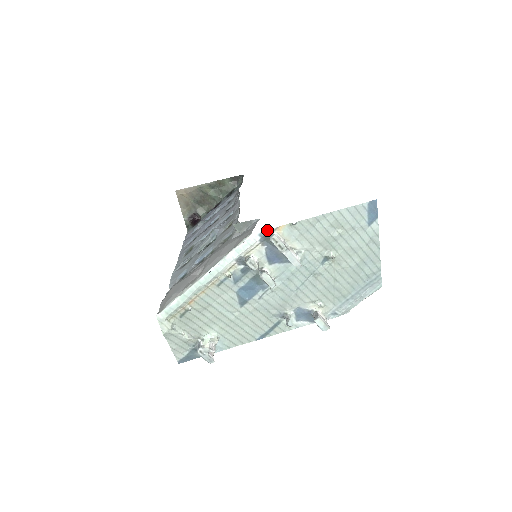
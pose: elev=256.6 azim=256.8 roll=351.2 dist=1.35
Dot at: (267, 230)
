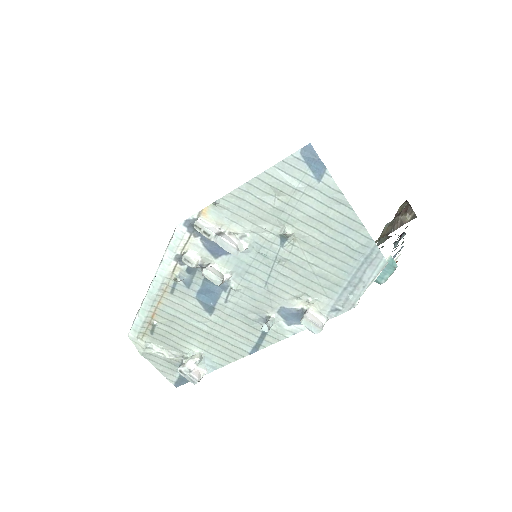
Dot at: (190, 217)
